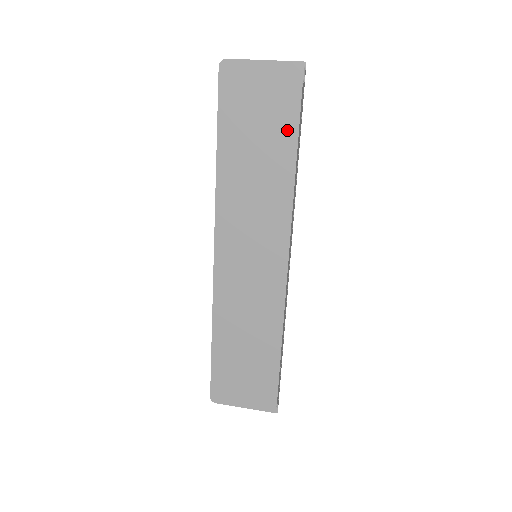
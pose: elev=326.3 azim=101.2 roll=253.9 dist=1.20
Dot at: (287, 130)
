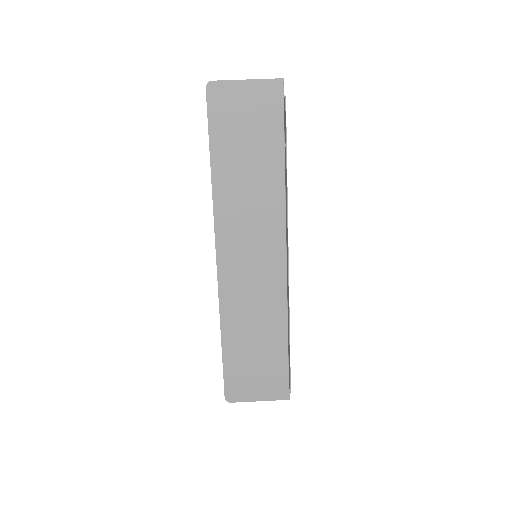
Dot at: (273, 139)
